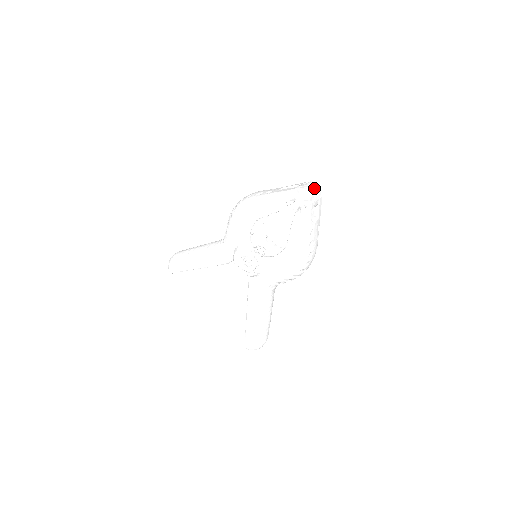
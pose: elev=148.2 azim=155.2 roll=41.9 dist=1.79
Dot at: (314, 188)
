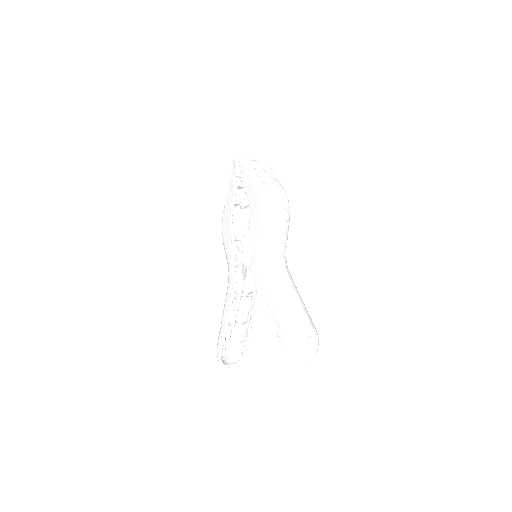
Dot at: occluded
